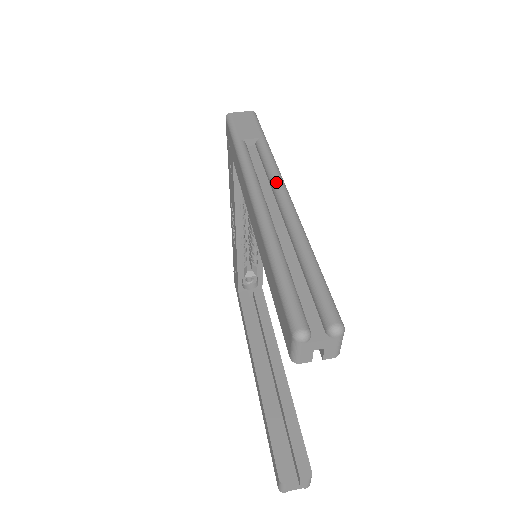
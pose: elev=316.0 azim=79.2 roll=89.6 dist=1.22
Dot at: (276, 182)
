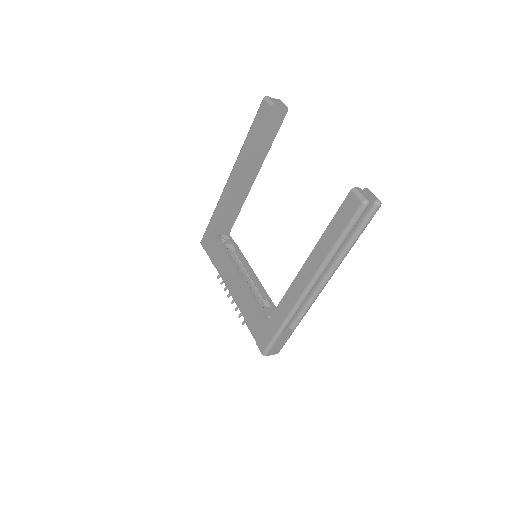
Dot at: occluded
